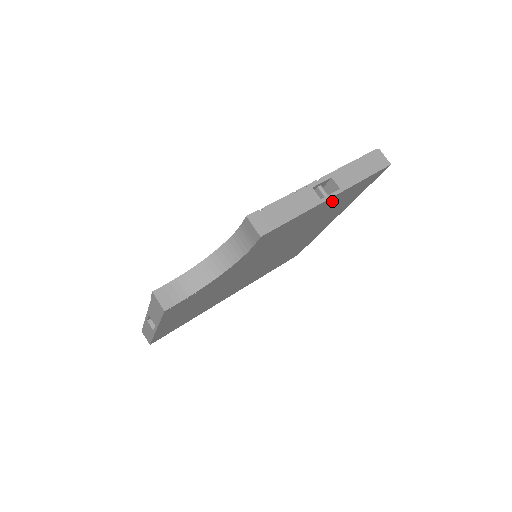
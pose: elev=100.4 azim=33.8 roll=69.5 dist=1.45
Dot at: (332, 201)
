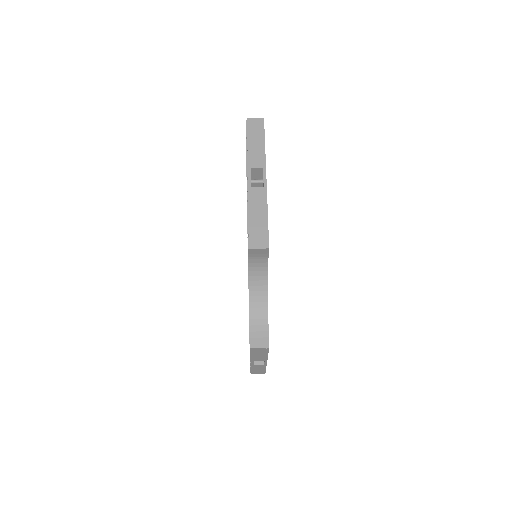
Dot at: occluded
